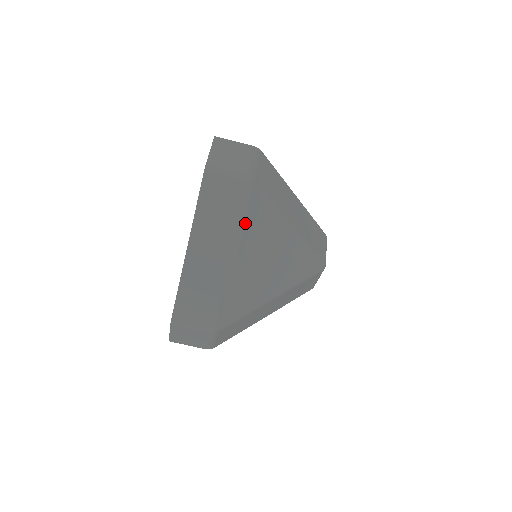
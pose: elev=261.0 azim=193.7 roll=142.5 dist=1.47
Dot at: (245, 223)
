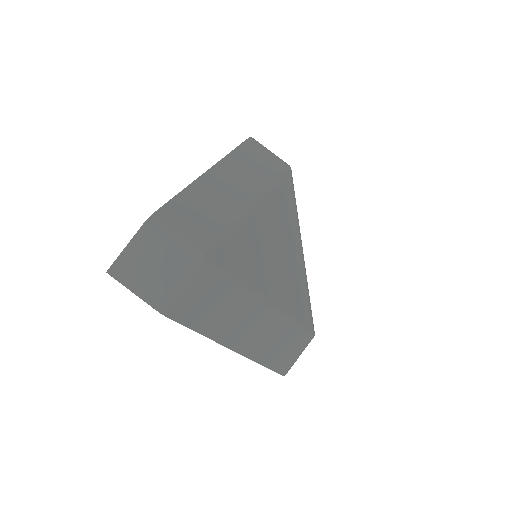
Dot at: (243, 280)
